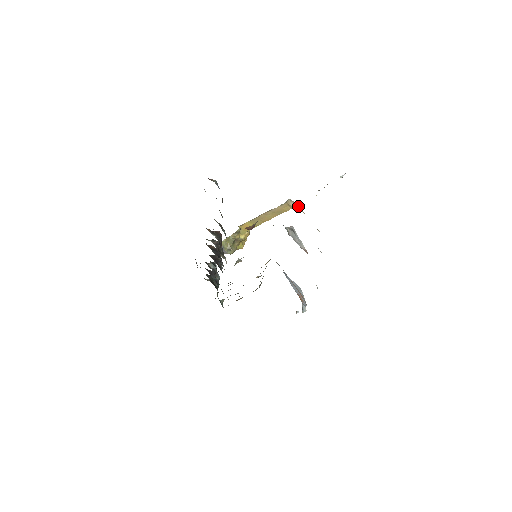
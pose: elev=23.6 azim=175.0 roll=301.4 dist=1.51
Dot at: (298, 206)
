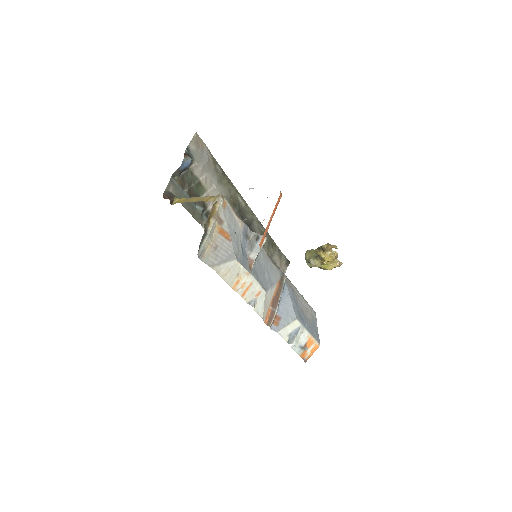
Dot at: (218, 202)
